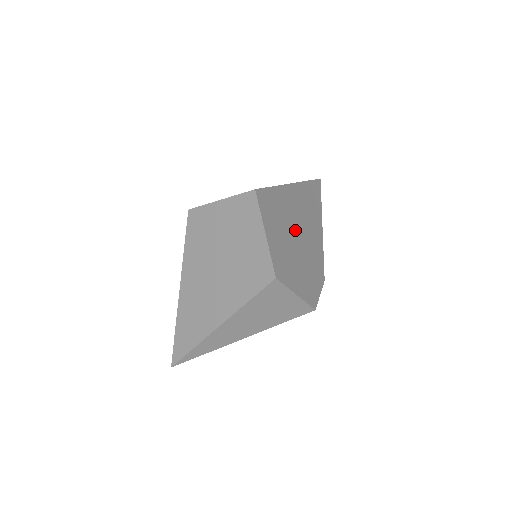
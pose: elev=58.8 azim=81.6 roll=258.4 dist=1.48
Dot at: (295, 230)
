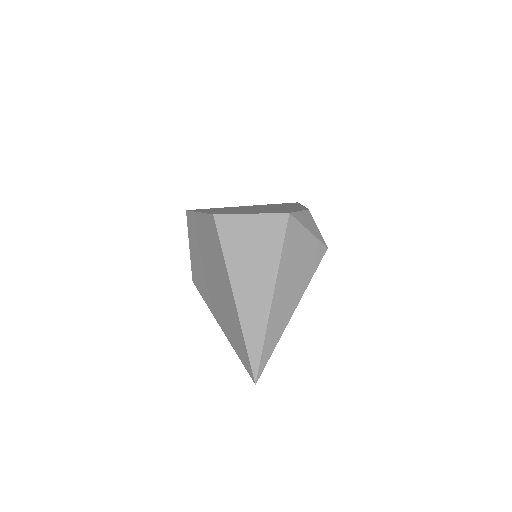
Dot at: occluded
